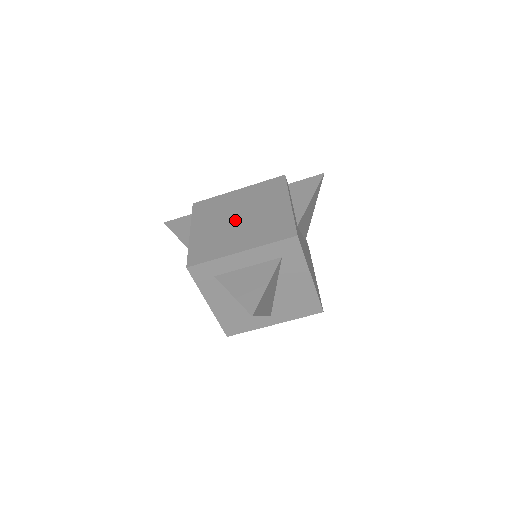
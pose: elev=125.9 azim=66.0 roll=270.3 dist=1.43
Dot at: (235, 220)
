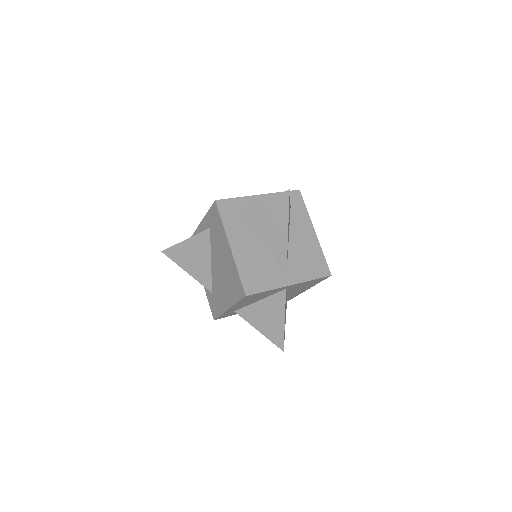
Dot at: occluded
